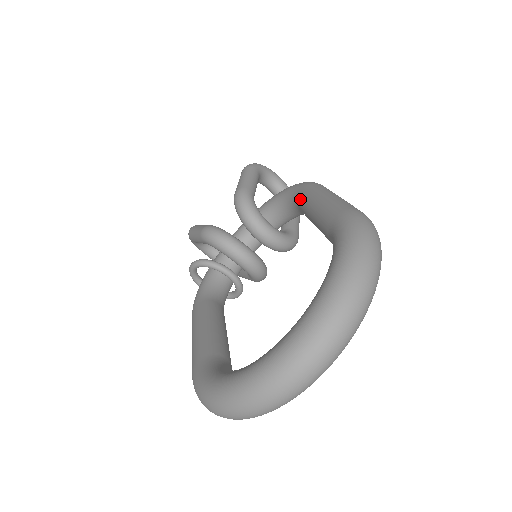
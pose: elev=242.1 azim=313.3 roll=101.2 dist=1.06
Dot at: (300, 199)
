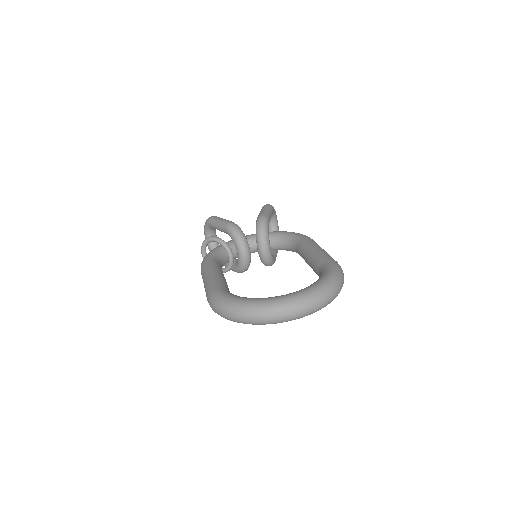
Dot at: (302, 242)
